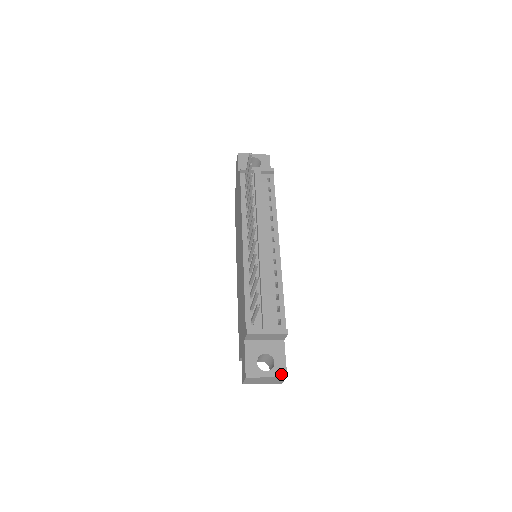
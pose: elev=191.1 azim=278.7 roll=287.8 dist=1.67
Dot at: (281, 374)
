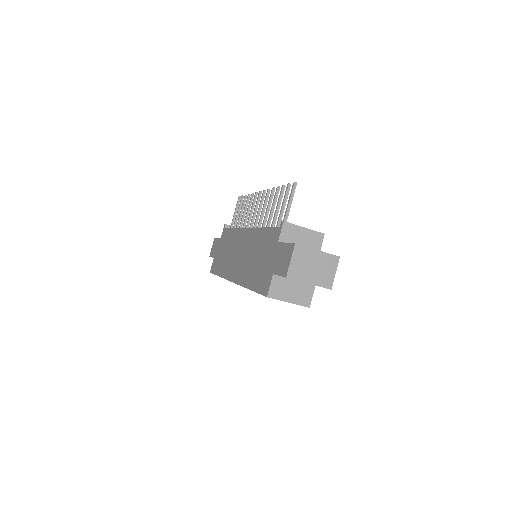
Dot at: (332, 254)
